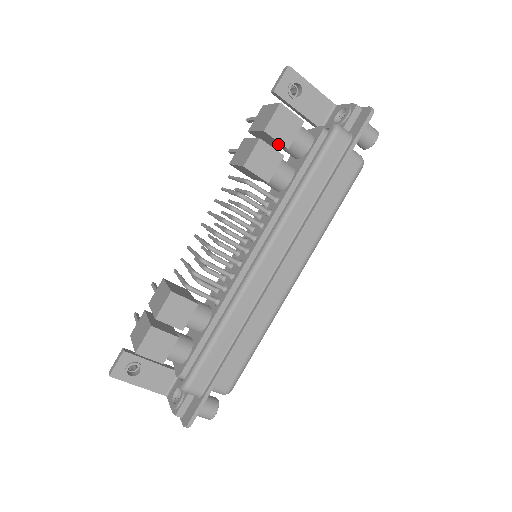
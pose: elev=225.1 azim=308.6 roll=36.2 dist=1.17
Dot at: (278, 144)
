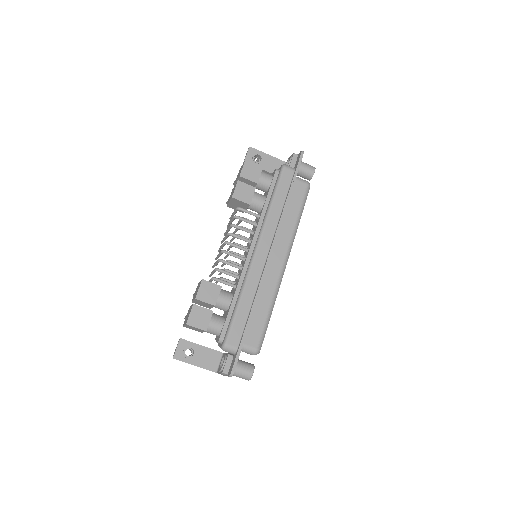
Dot at: (251, 184)
